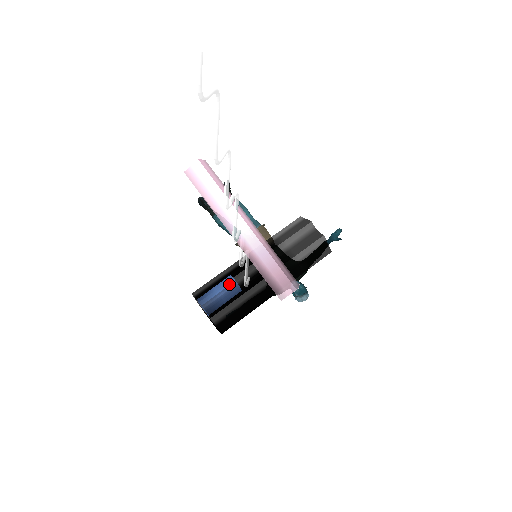
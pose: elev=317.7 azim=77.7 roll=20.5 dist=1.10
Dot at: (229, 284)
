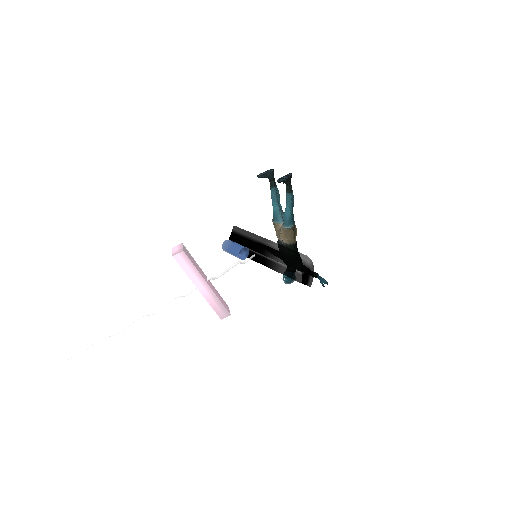
Dot at: (236, 255)
